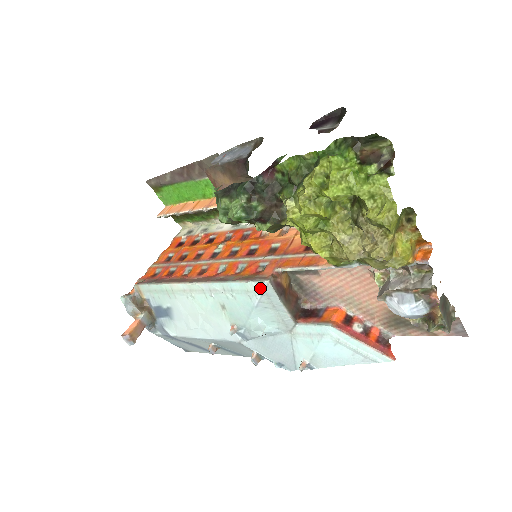
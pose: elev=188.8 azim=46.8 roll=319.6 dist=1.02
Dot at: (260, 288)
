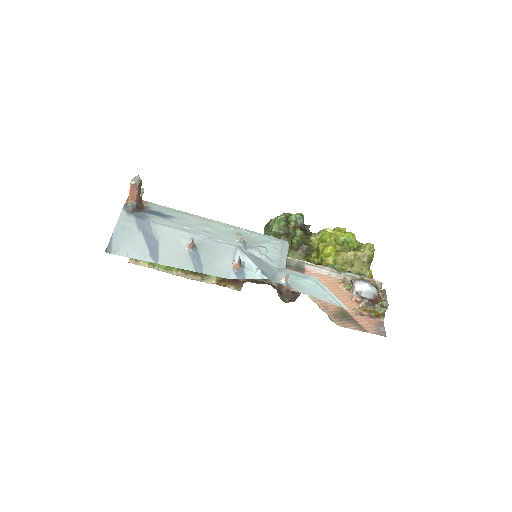
Dot at: (281, 241)
